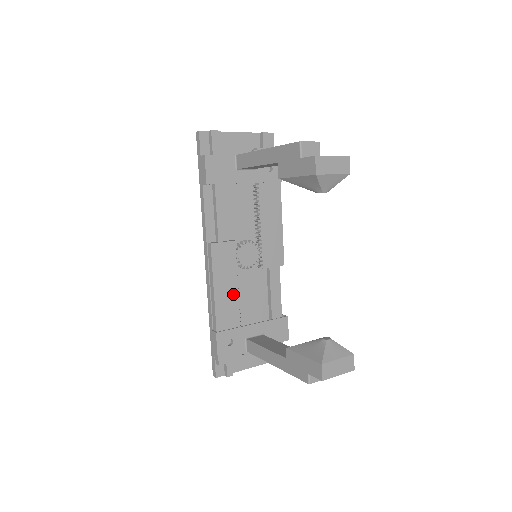
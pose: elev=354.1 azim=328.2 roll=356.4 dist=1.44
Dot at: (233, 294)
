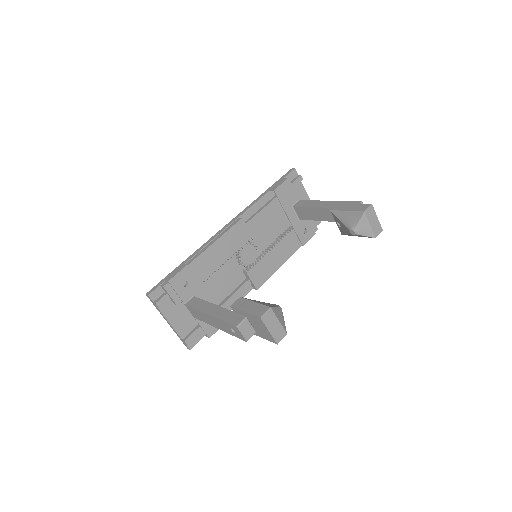
Dot at: (219, 261)
